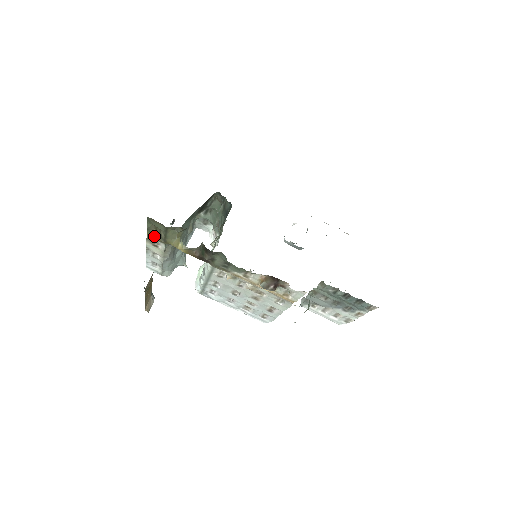
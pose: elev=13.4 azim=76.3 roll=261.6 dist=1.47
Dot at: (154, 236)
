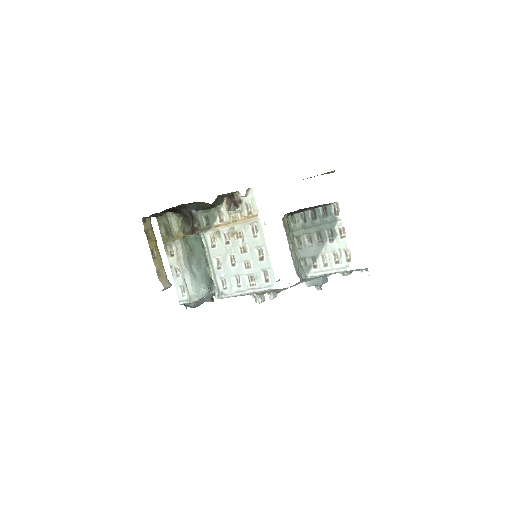
Dot at: (166, 239)
